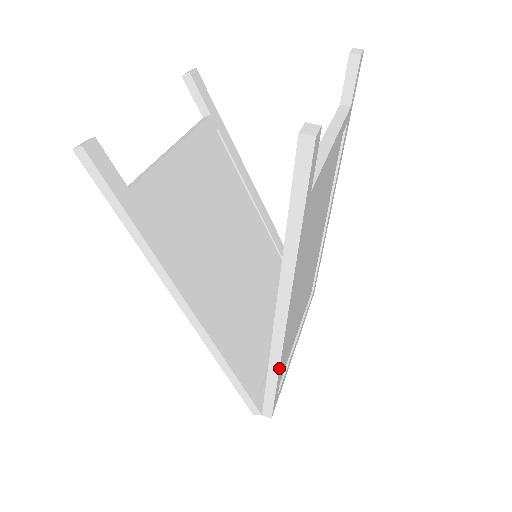
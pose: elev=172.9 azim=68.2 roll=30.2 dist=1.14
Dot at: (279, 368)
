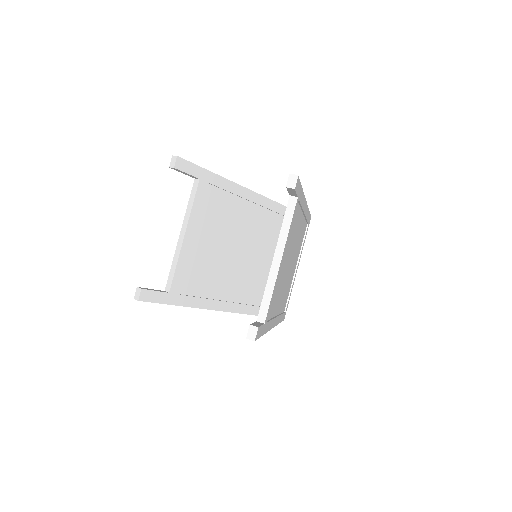
Dot at: occluded
